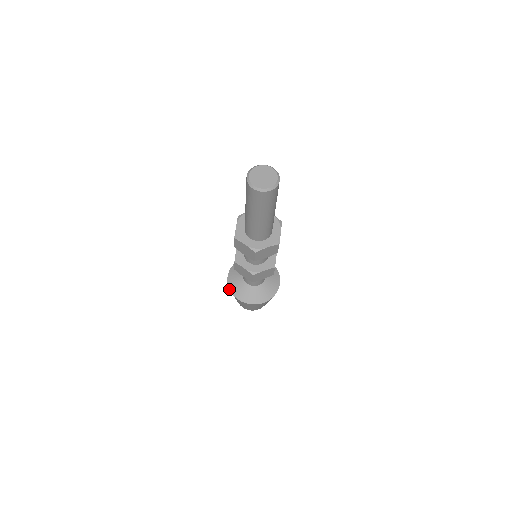
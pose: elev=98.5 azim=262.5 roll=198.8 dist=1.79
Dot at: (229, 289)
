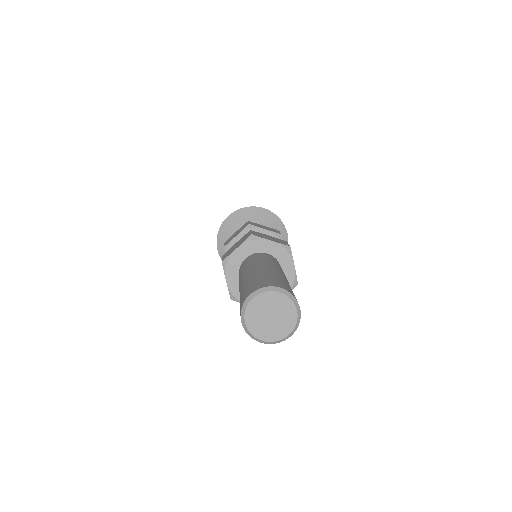
Dot at: (218, 232)
